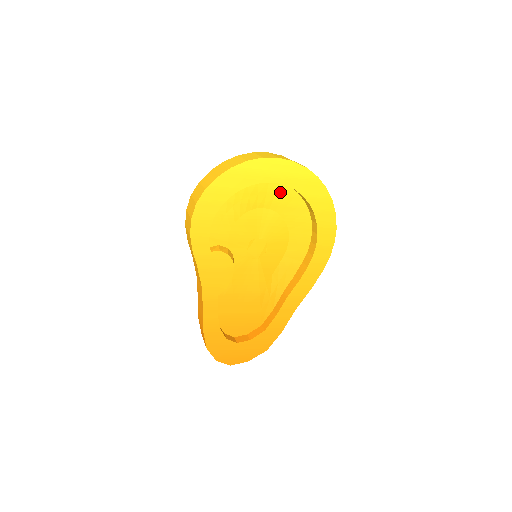
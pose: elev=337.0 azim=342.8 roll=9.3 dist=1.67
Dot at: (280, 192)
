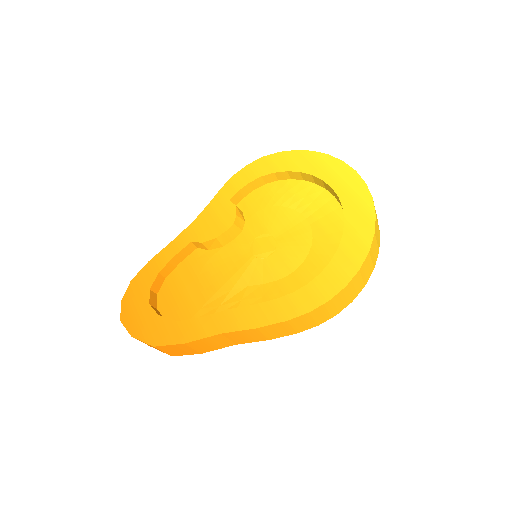
Dot at: (333, 216)
